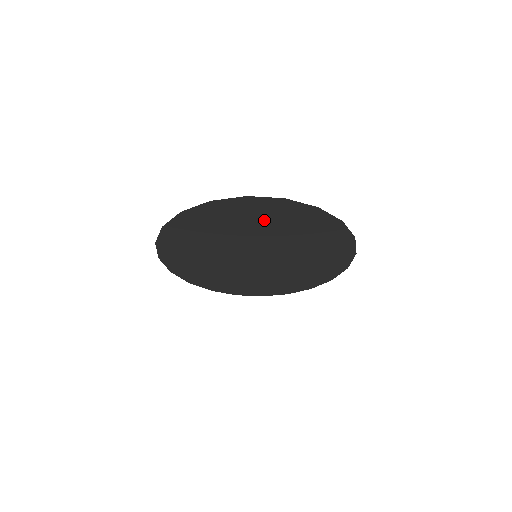
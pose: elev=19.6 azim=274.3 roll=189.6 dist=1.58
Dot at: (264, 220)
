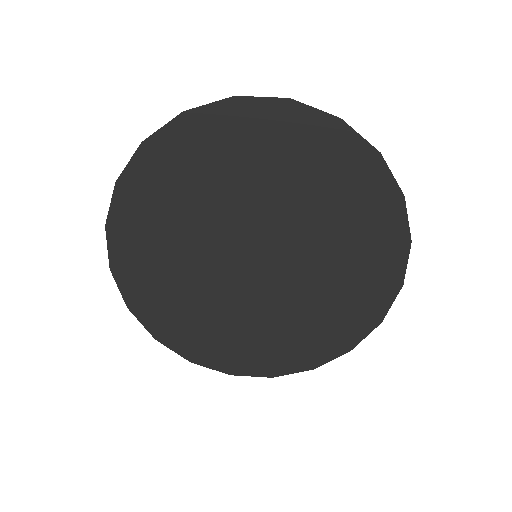
Dot at: (263, 157)
